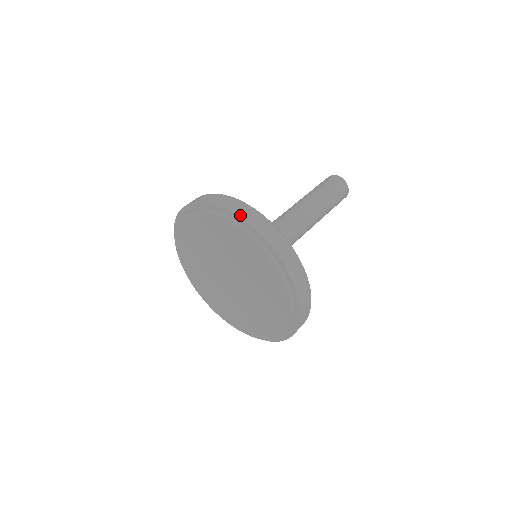
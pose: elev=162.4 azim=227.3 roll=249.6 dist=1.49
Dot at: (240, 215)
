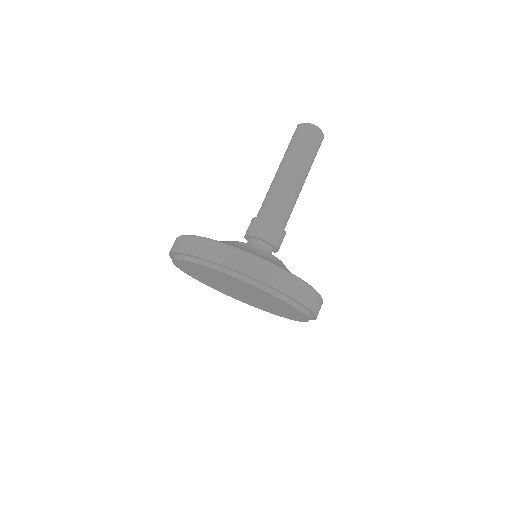
Dot at: (259, 278)
